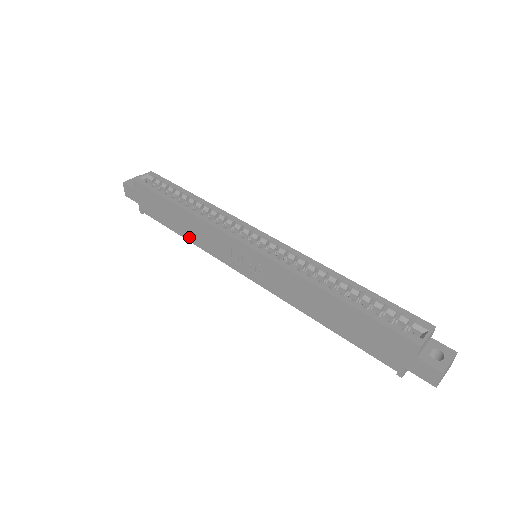
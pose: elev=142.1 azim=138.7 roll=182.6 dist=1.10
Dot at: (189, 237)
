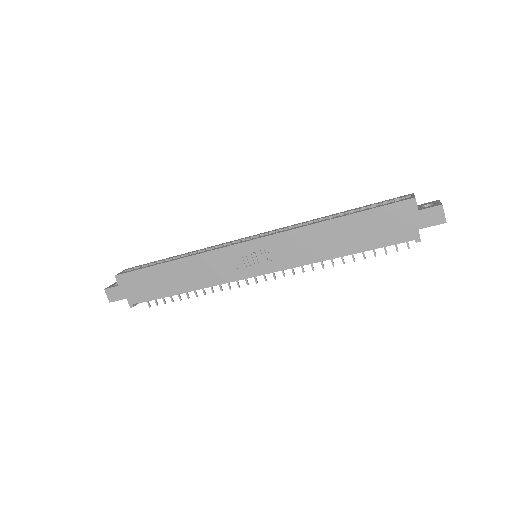
Dot at: (190, 286)
